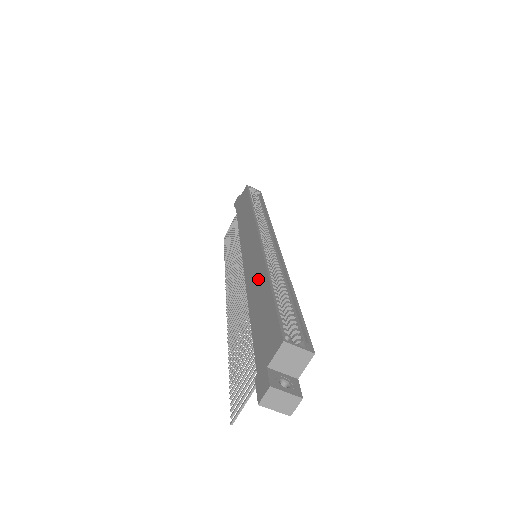
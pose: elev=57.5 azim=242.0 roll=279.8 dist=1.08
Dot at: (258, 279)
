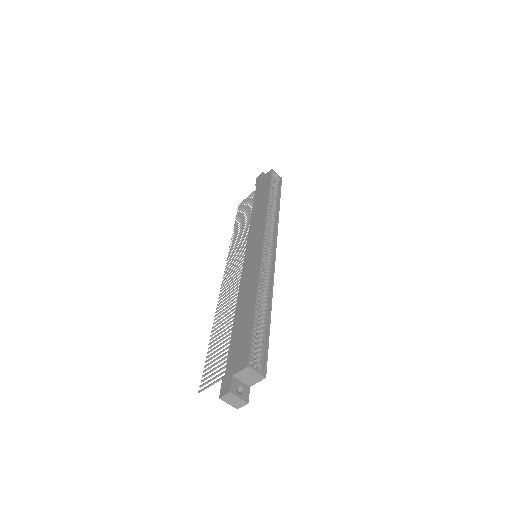
Dot at: (249, 291)
